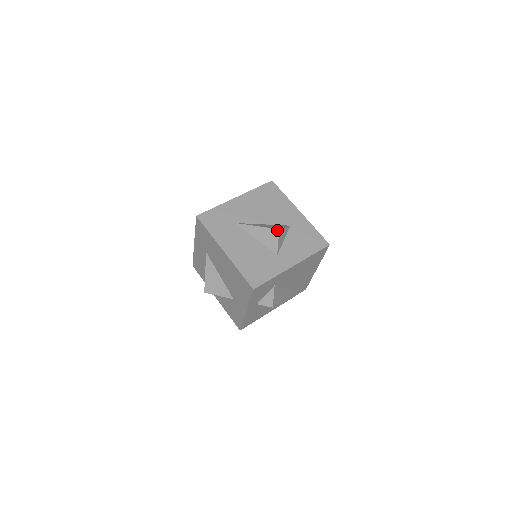
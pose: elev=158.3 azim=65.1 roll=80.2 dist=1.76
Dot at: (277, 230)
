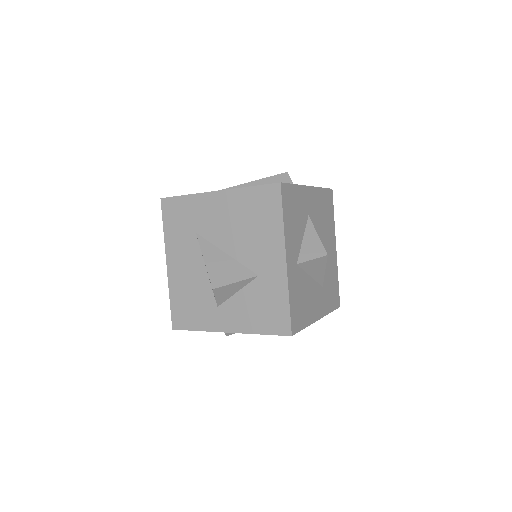
Dot at: (212, 287)
